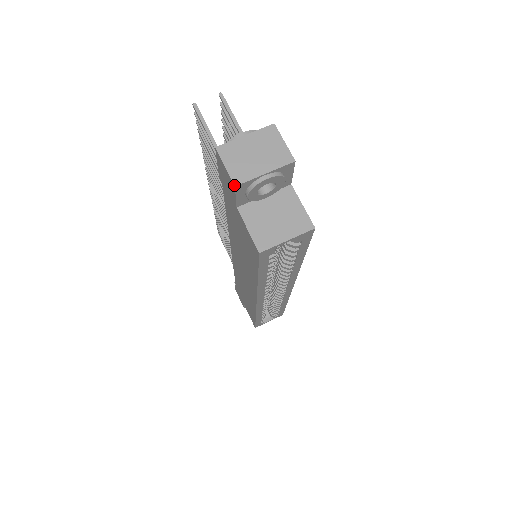
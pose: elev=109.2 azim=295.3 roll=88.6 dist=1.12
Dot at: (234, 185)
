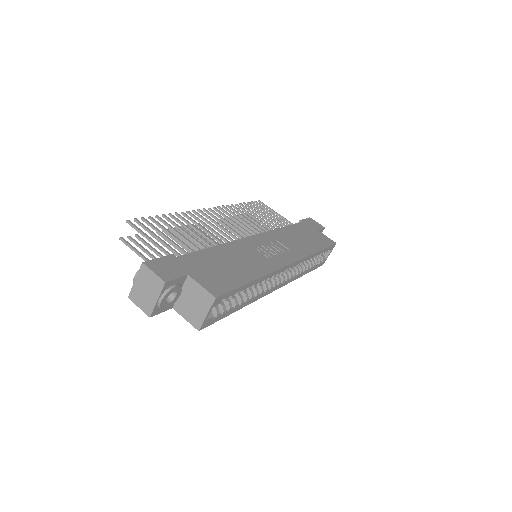
Dot at: occluded
